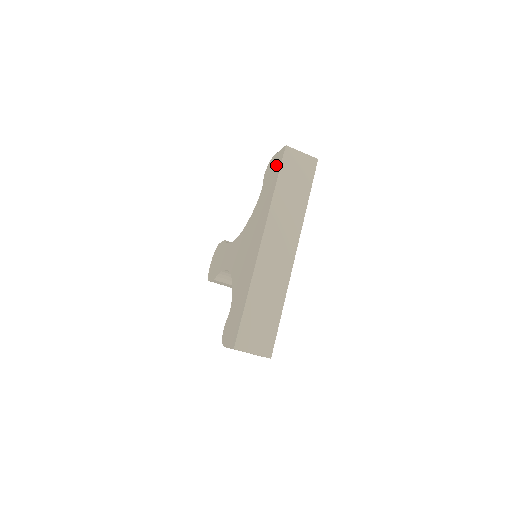
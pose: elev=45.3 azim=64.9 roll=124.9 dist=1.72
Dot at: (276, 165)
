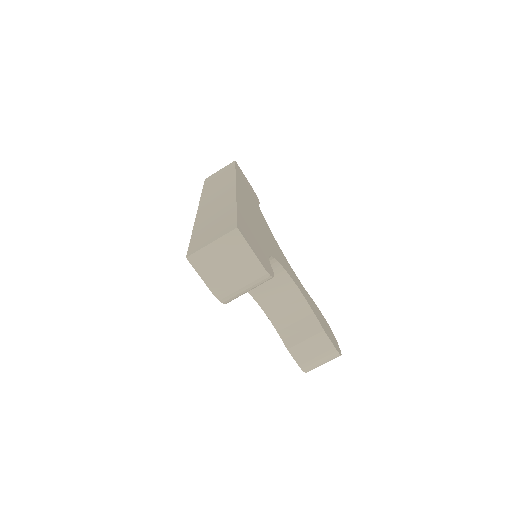
Dot at: occluded
